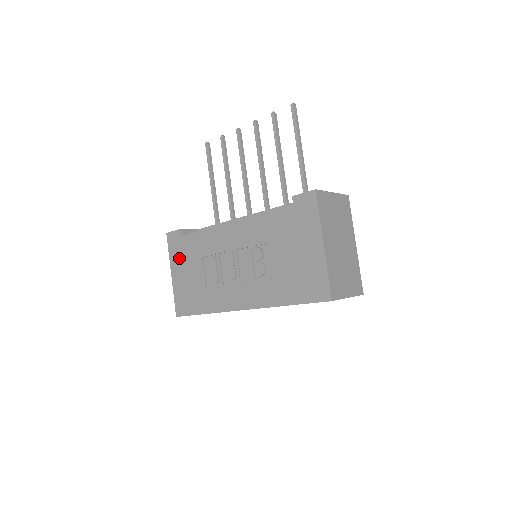
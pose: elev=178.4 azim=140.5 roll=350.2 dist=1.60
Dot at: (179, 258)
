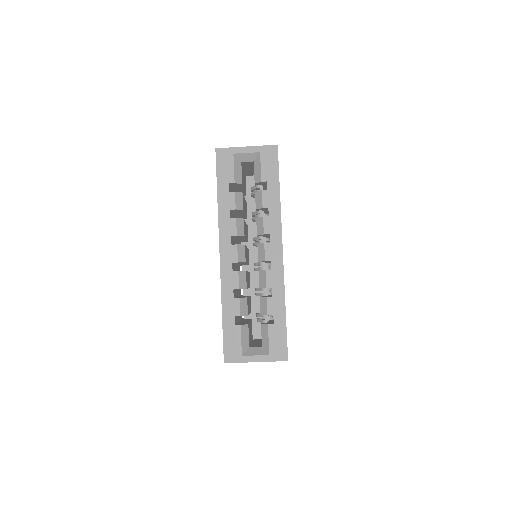
Dot at: occluded
